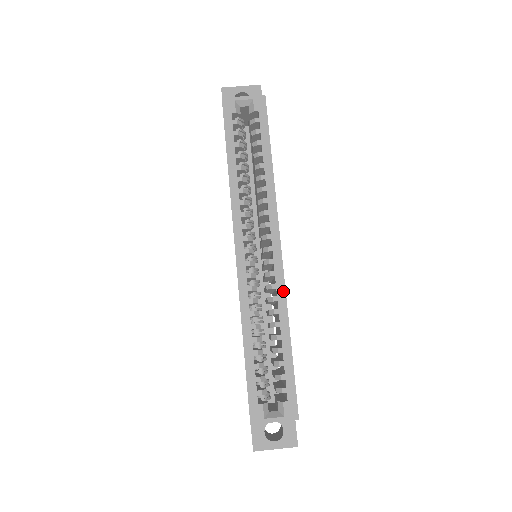
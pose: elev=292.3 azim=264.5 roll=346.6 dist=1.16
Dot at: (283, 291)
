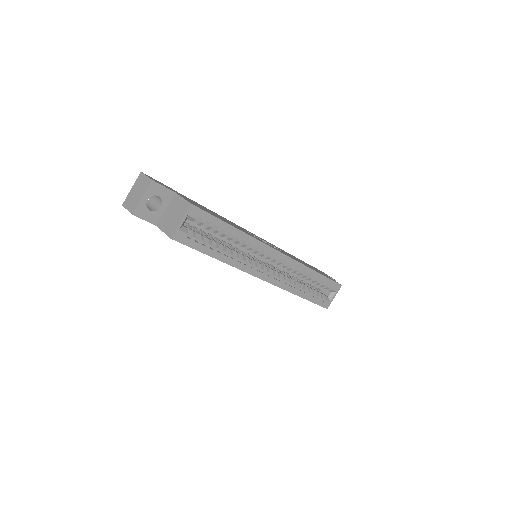
Dot at: (298, 264)
